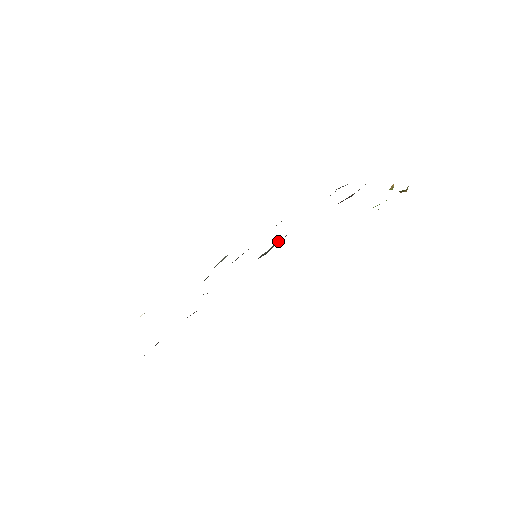
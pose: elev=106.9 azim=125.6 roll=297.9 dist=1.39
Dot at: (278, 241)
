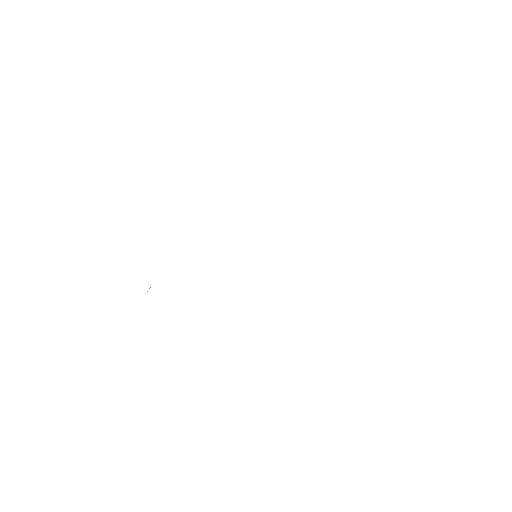
Dot at: occluded
